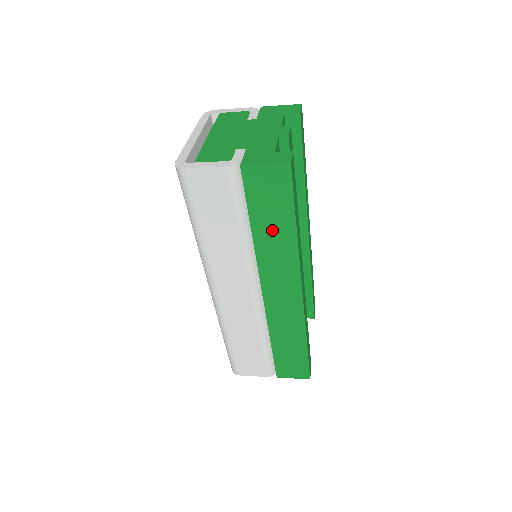
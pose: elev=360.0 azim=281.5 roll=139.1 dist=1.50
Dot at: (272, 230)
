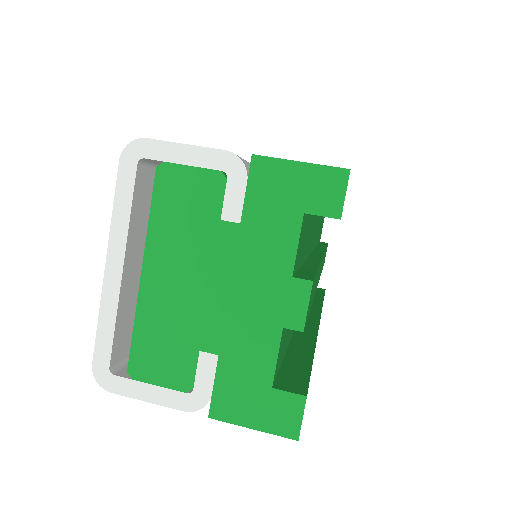
Dot at: occluded
